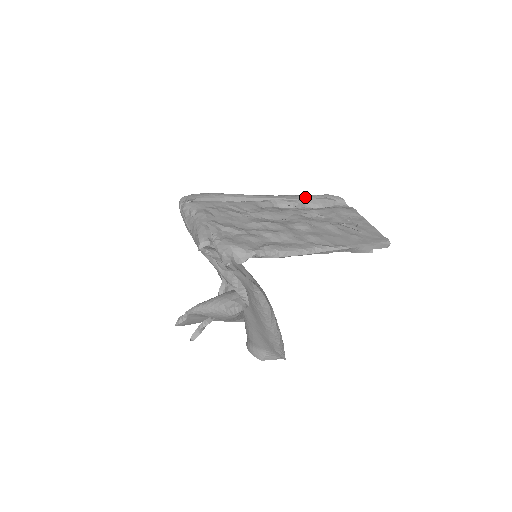
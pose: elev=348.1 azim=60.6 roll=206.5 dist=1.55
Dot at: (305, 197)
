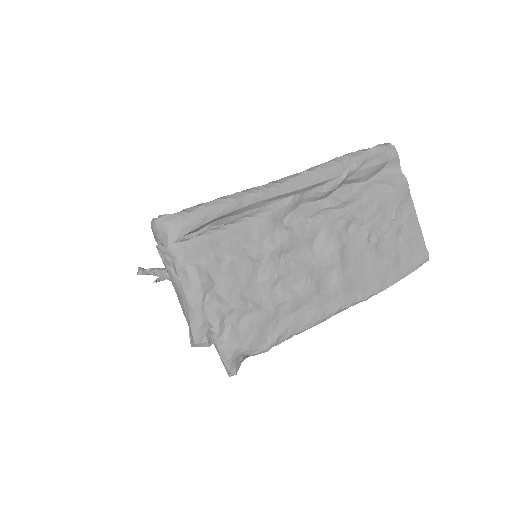
Dot at: (347, 171)
